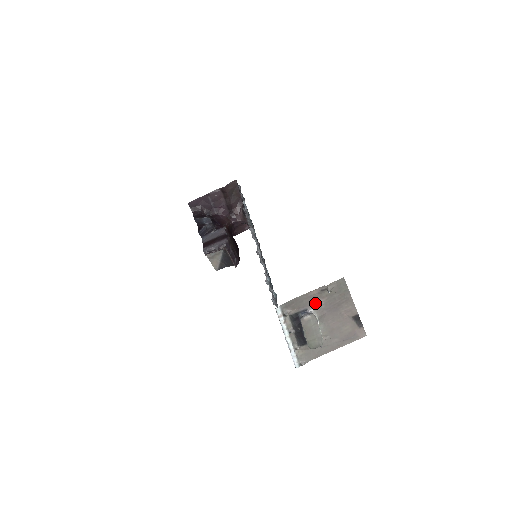
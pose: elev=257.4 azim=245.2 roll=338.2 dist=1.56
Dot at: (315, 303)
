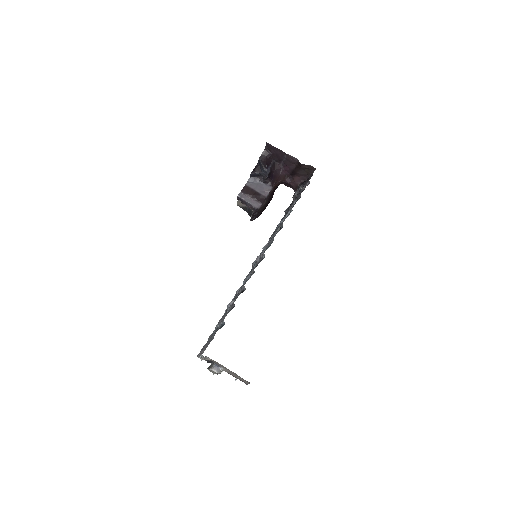
Dot at: (227, 369)
